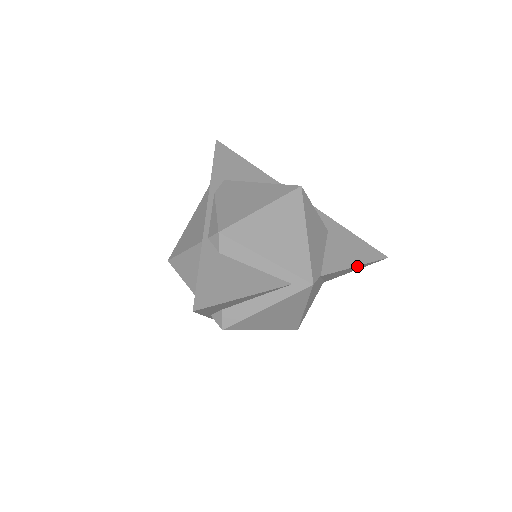
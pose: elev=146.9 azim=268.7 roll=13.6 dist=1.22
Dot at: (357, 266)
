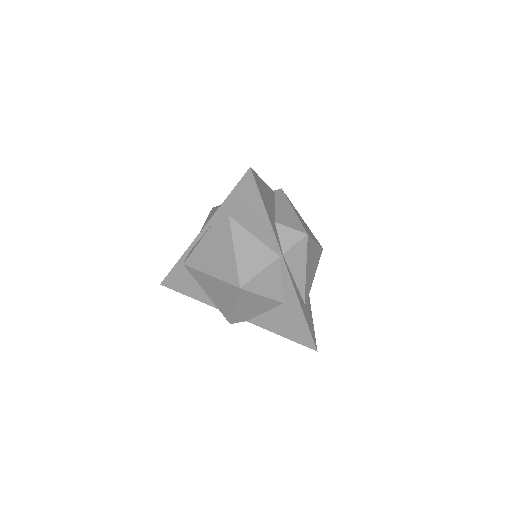
Dot at: (284, 335)
